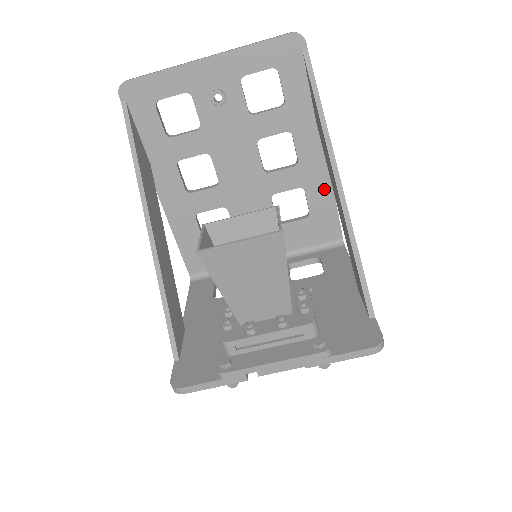
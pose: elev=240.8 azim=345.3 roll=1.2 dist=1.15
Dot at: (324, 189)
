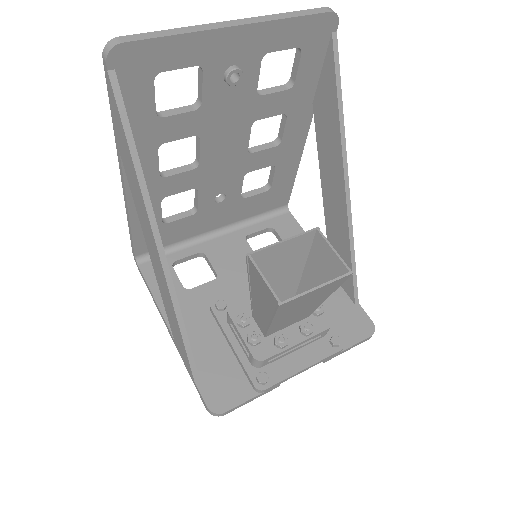
Dot at: (292, 165)
